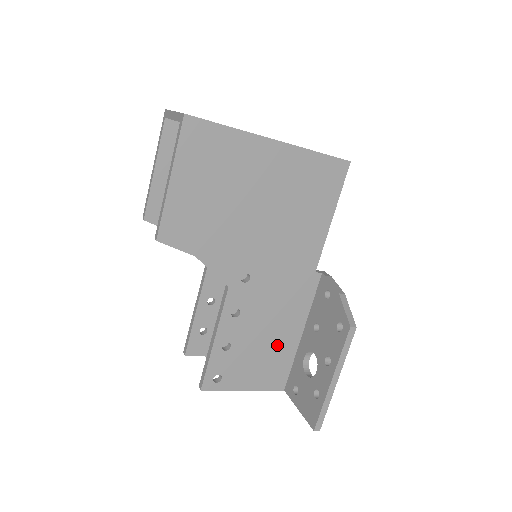
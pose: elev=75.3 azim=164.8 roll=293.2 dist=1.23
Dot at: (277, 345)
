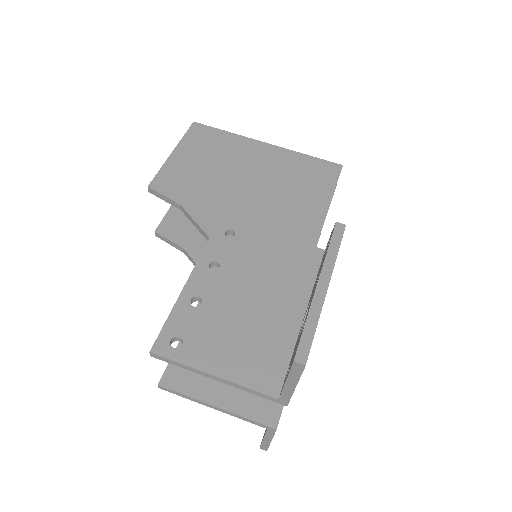
Dot at: (267, 321)
